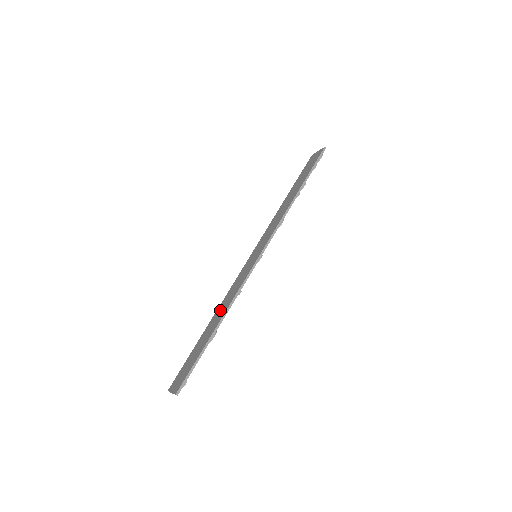
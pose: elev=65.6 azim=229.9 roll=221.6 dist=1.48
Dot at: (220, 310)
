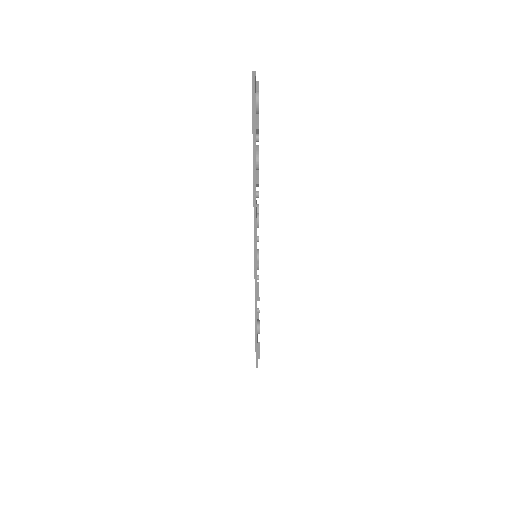
Dot at: occluded
